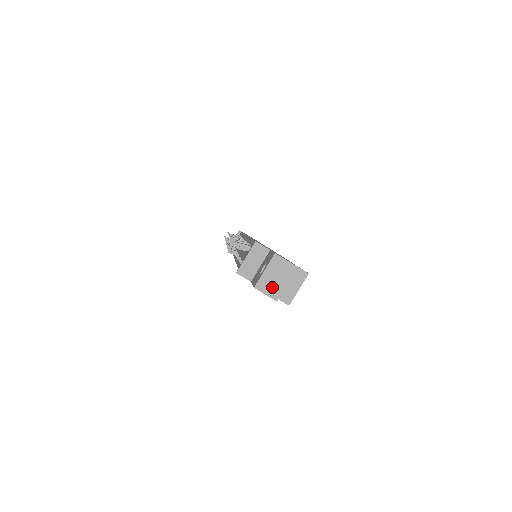
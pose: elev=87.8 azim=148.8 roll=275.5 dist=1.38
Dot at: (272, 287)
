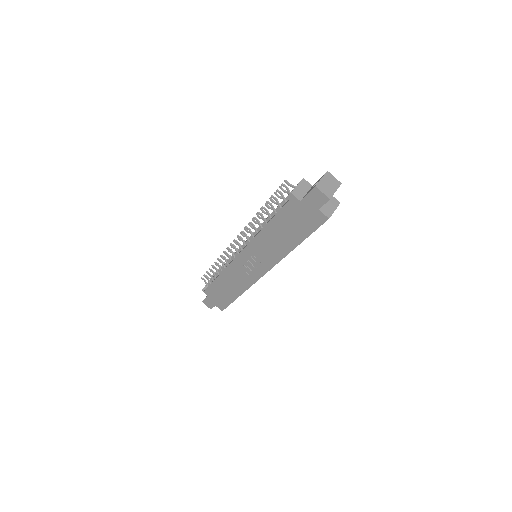
Dot at: (326, 189)
